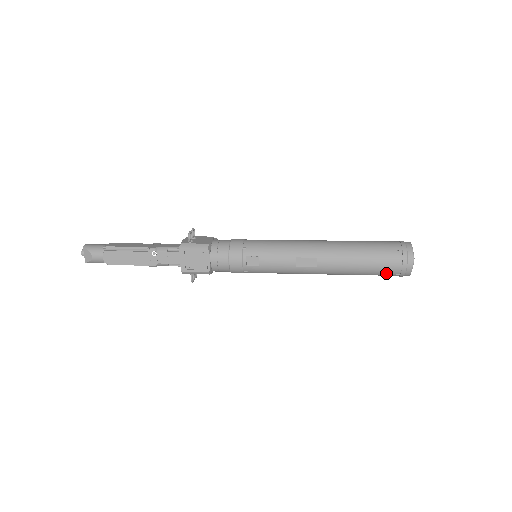
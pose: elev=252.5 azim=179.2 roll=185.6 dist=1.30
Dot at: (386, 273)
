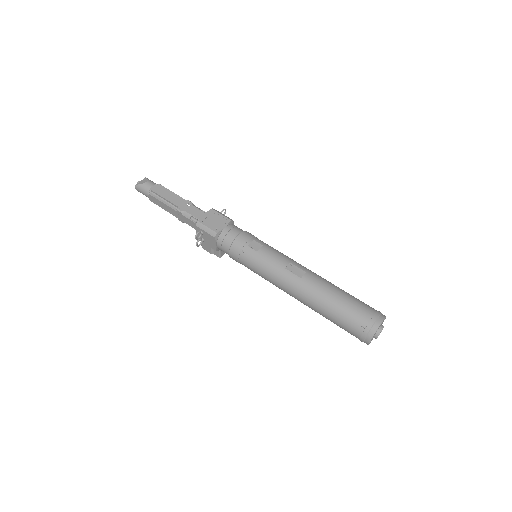
Dot at: (354, 319)
